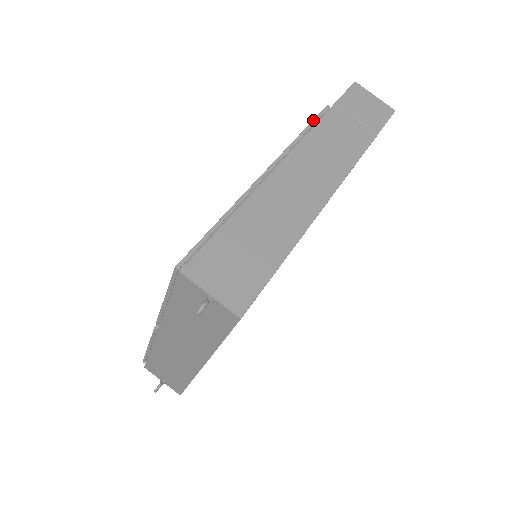
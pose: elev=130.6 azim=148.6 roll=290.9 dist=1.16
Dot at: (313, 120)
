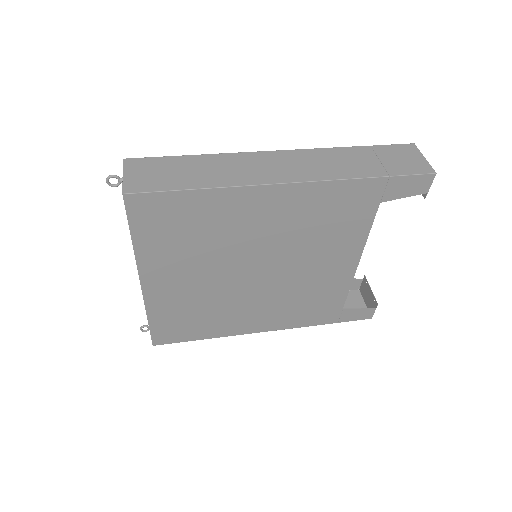
Dot at: (335, 147)
